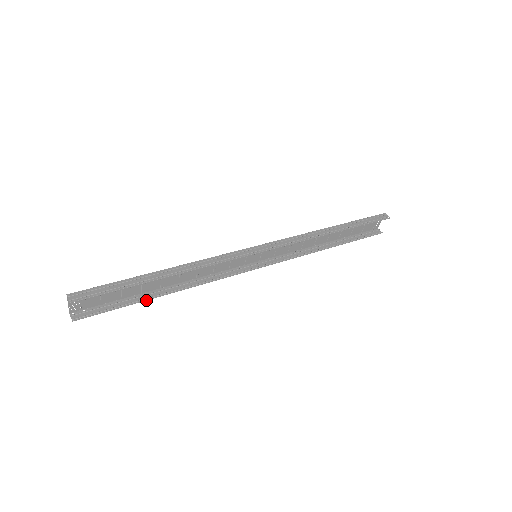
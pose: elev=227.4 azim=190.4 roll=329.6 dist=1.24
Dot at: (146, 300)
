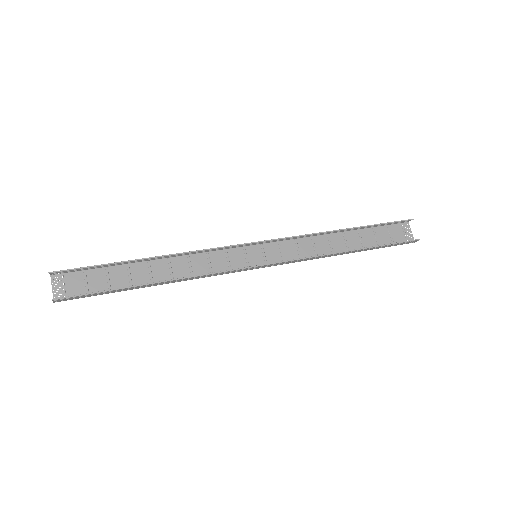
Dot at: (132, 287)
